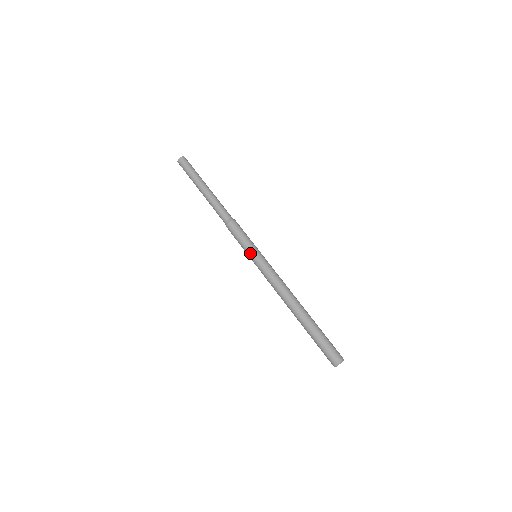
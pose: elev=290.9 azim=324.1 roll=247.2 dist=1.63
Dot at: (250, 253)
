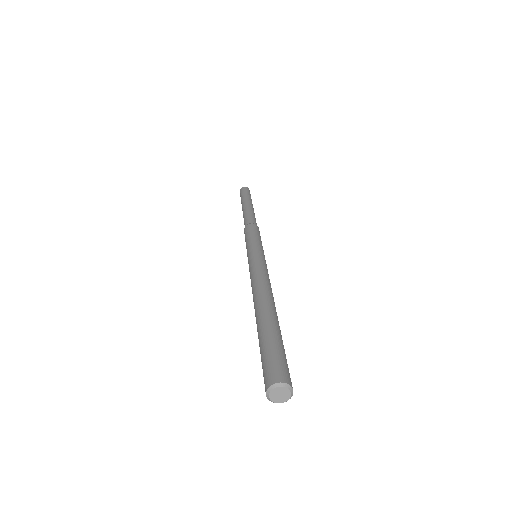
Dot at: (254, 245)
